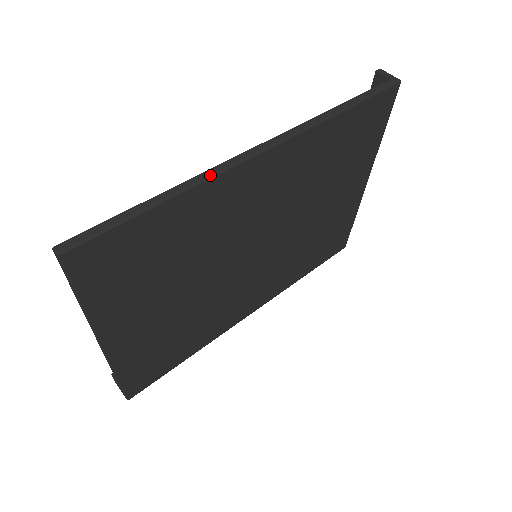
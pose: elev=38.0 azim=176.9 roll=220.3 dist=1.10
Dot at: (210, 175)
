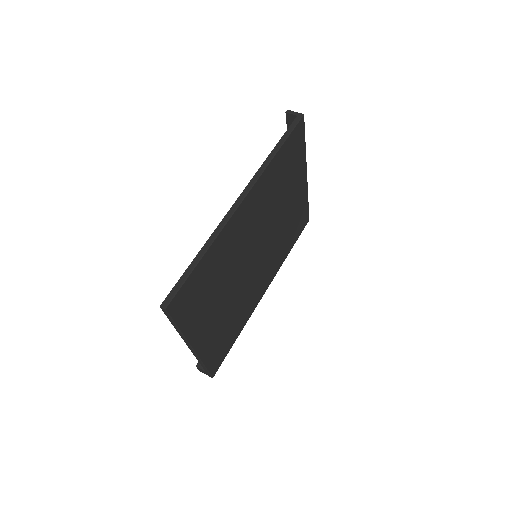
Dot at: (220, 229)
